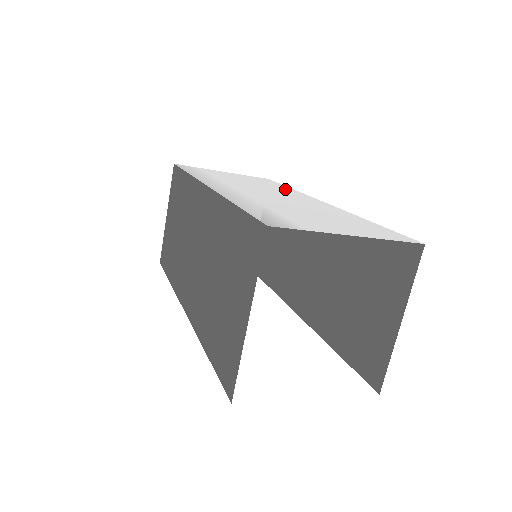
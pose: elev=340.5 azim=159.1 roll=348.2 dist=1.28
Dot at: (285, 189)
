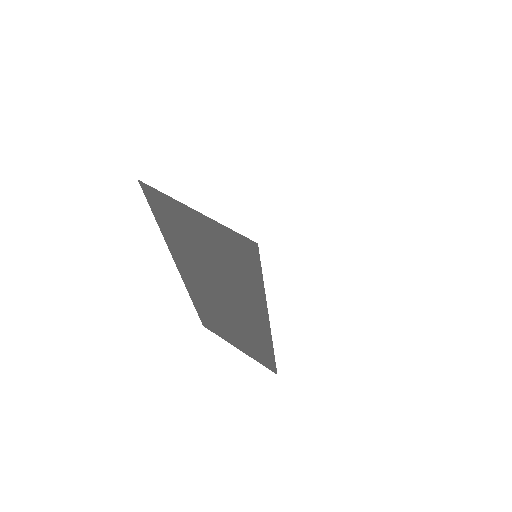
Dot at: occluded
